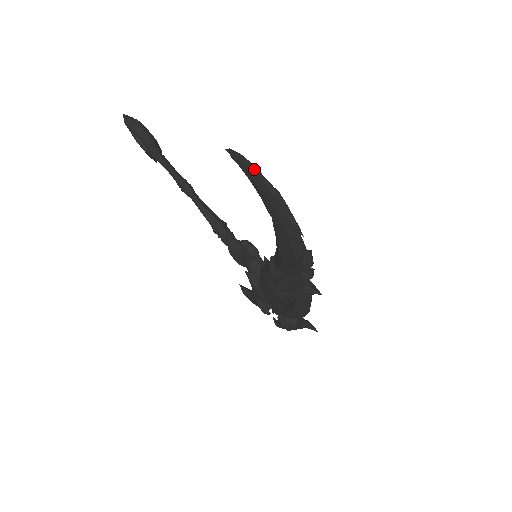
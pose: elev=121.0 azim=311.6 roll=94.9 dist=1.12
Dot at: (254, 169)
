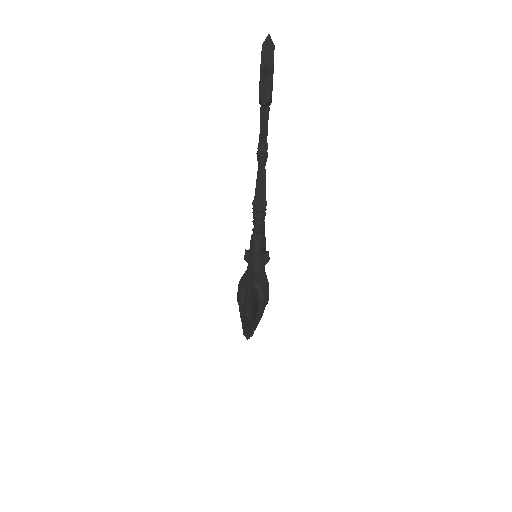
Dot at: (247, 295)
